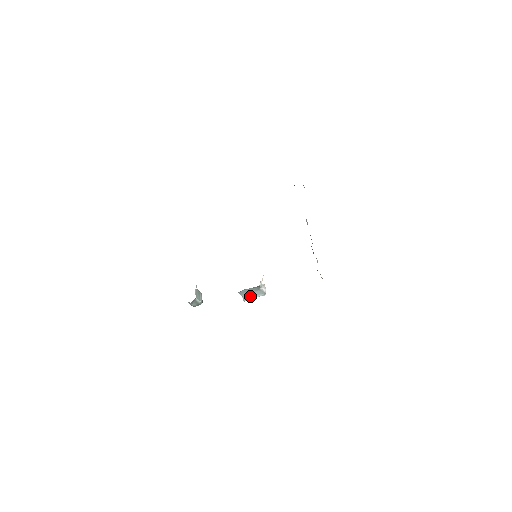
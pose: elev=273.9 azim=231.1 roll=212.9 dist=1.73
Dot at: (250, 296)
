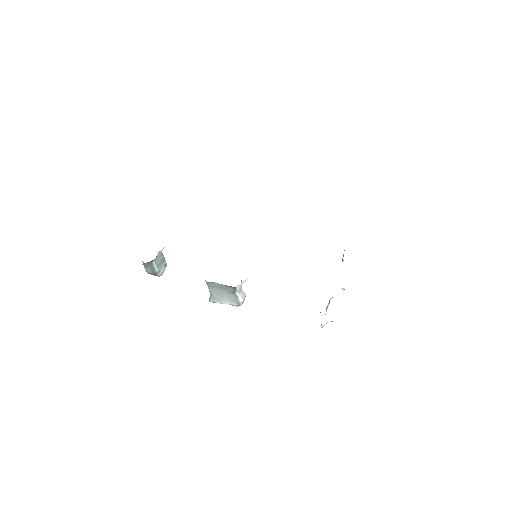
Dot at: (219, 297)
